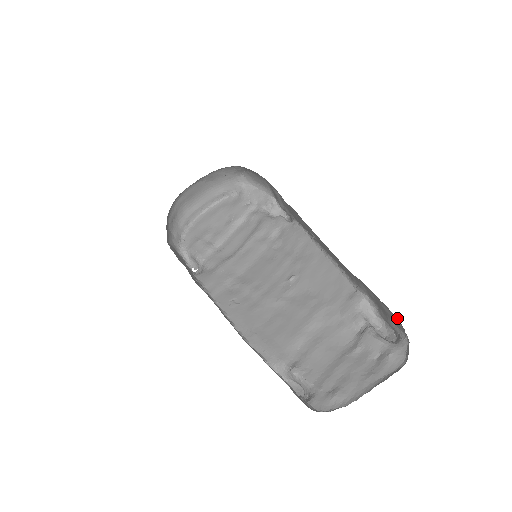
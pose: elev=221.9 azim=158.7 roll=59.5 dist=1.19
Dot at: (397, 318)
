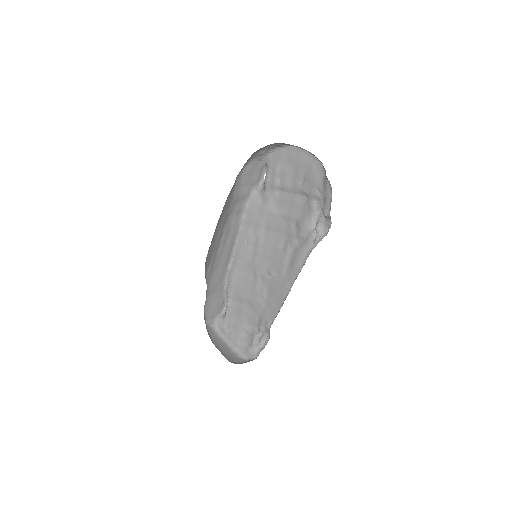
Dot at: occluded
